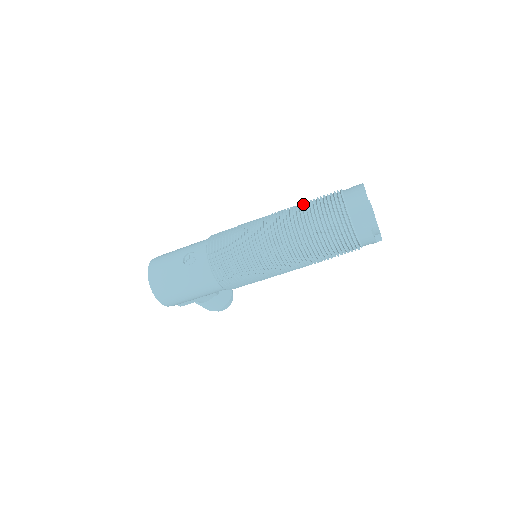
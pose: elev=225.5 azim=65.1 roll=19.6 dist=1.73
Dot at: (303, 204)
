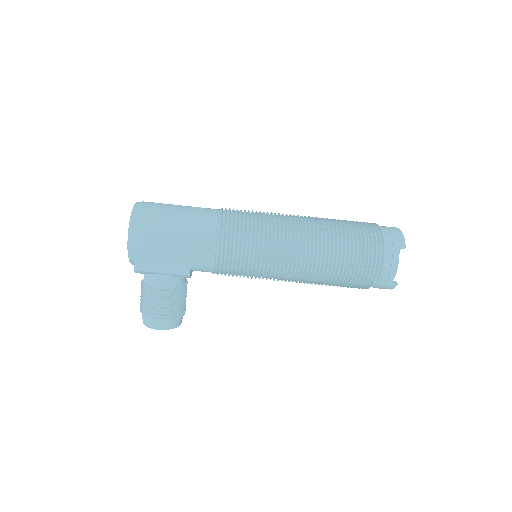
Dot at: occluded
